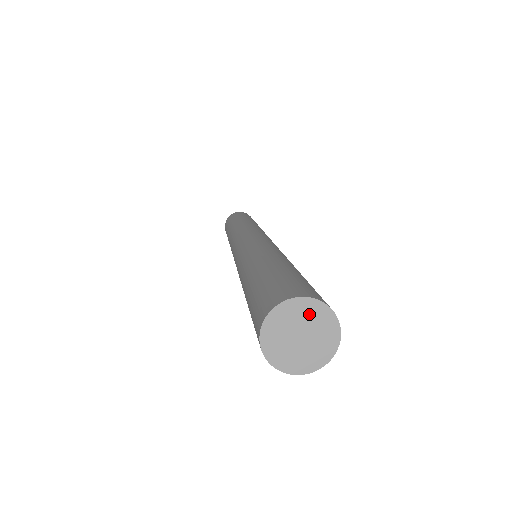
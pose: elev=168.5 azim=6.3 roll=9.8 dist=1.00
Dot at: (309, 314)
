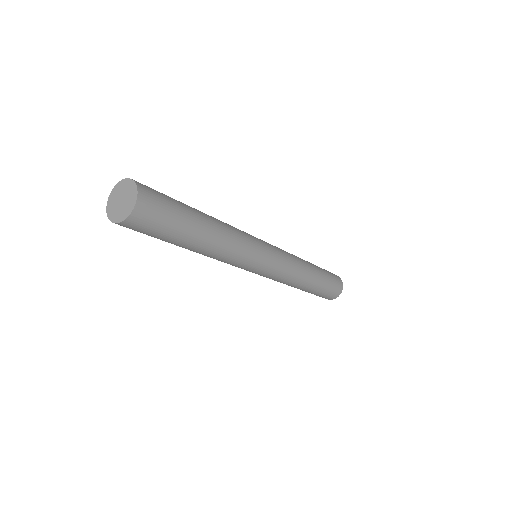
Dot at: (130, 190)
